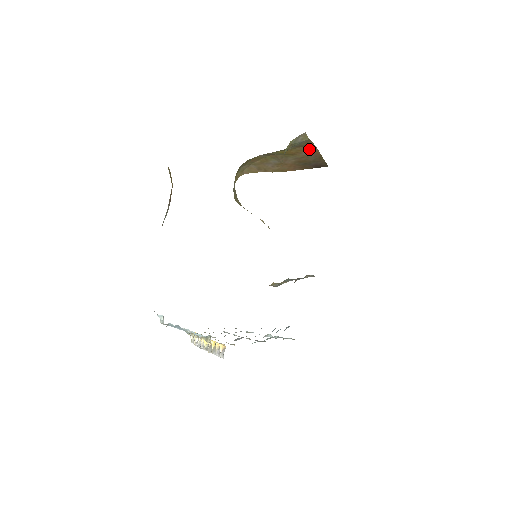
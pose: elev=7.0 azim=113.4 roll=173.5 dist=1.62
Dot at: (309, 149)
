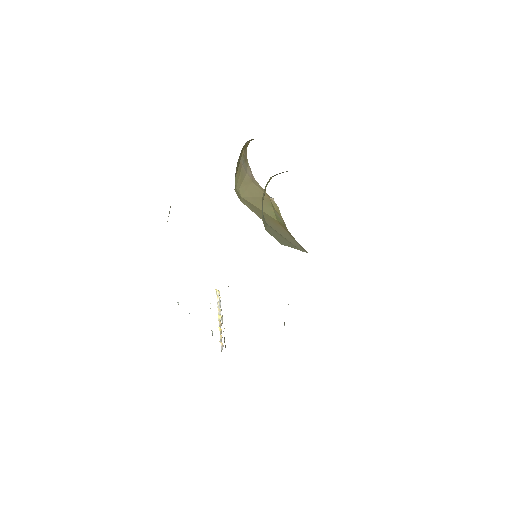
Dot at: occluded
